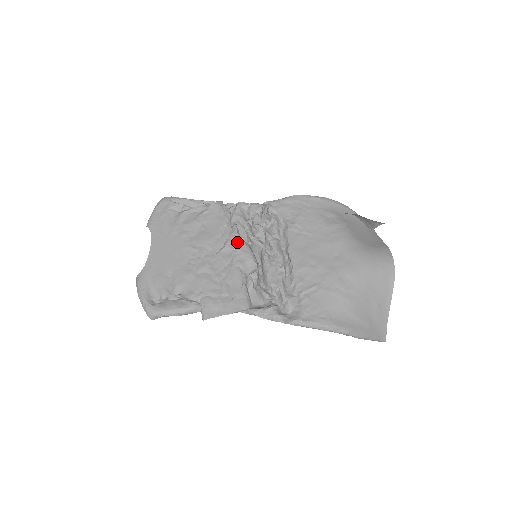
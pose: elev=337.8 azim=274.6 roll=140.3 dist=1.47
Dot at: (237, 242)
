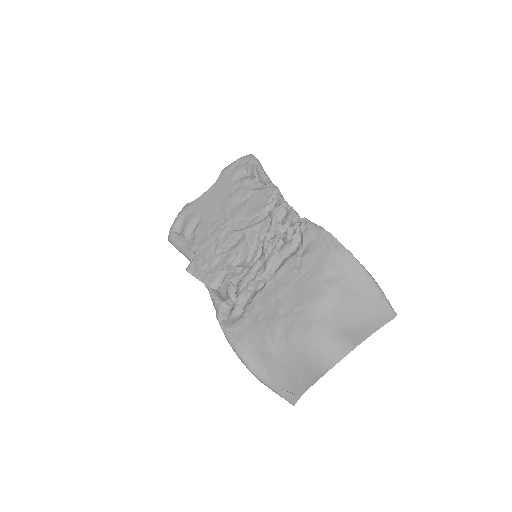
Dot at: (253, 234)
